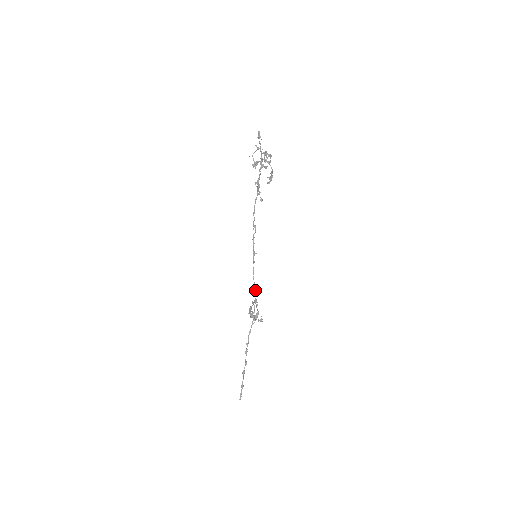
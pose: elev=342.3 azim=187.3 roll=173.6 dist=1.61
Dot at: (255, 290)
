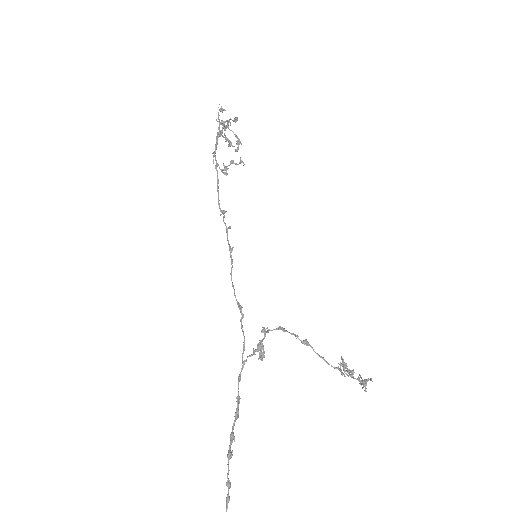
Dot at: (238, 303)
